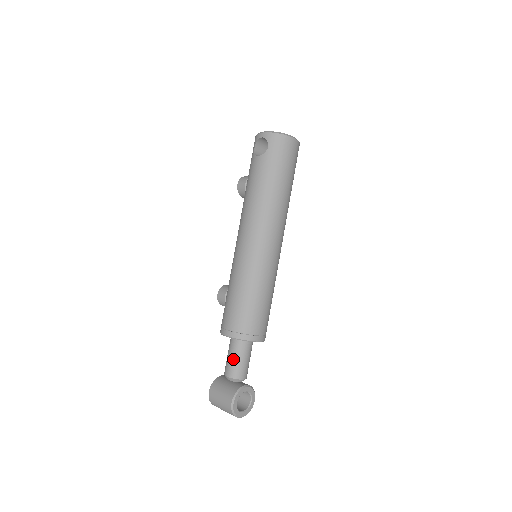
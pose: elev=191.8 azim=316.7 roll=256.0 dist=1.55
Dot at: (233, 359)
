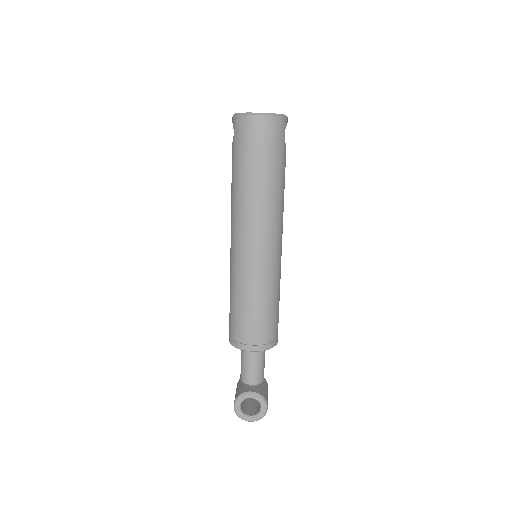
Dot at: (241, 362)
